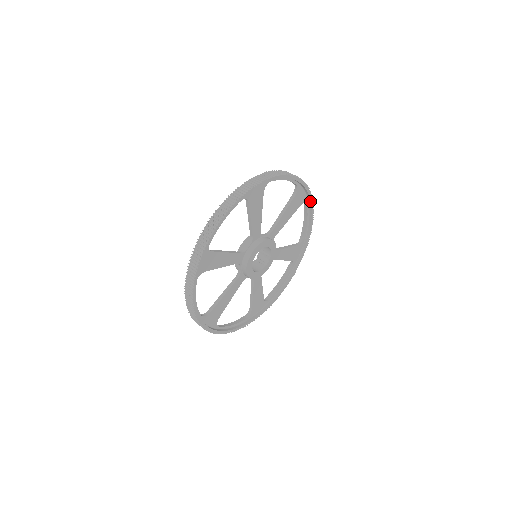
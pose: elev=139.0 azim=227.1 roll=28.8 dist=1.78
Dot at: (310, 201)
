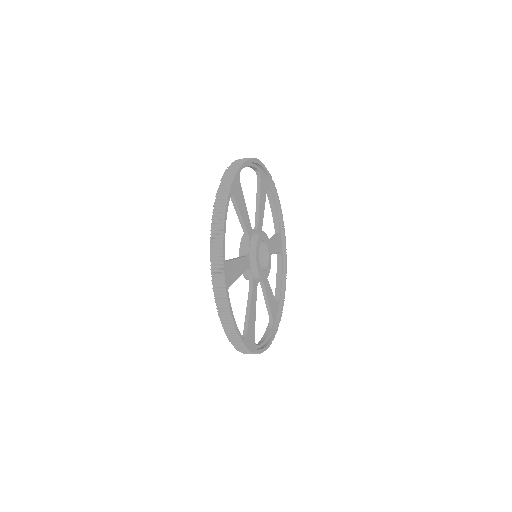
Dot at: (285, 256)
